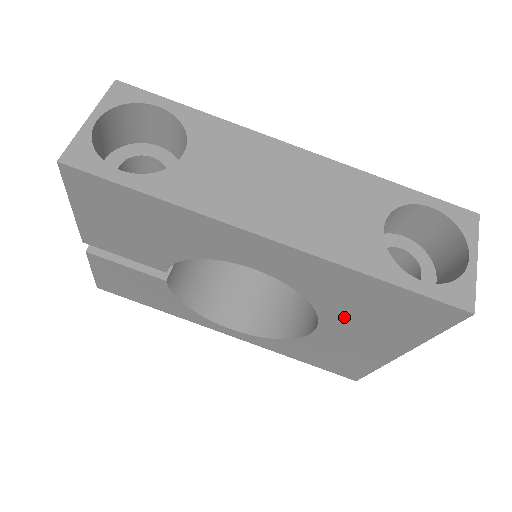
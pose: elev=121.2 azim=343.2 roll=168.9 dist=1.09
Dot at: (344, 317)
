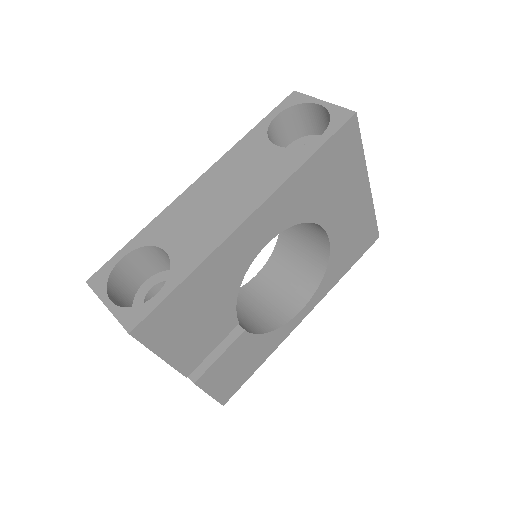
Dot at: (326, 205)
